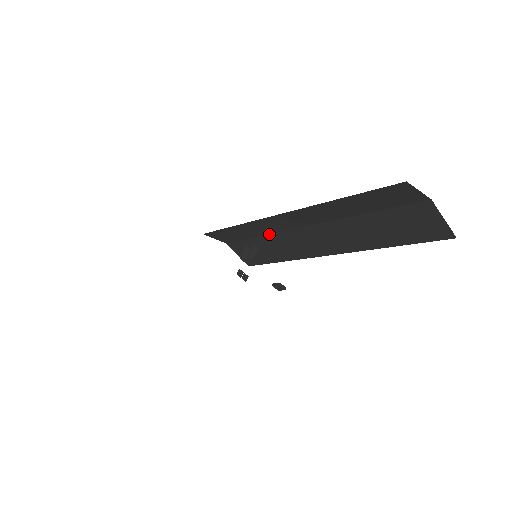
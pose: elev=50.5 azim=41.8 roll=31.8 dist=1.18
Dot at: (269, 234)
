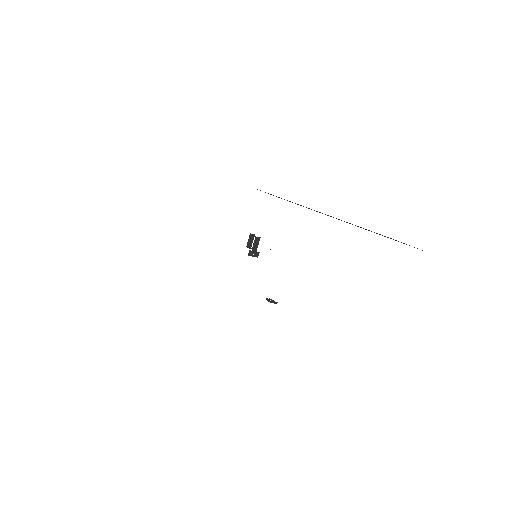
Dot at: occluded
